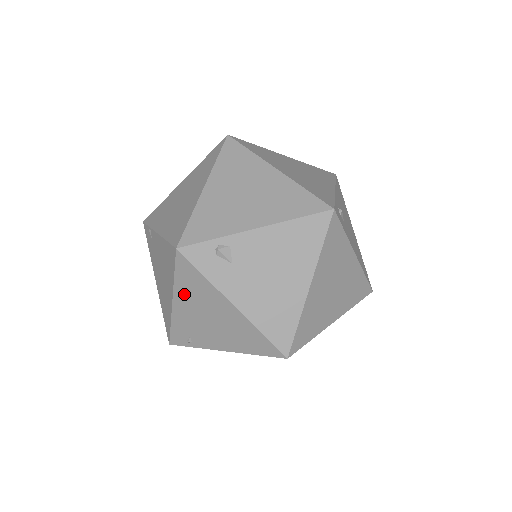
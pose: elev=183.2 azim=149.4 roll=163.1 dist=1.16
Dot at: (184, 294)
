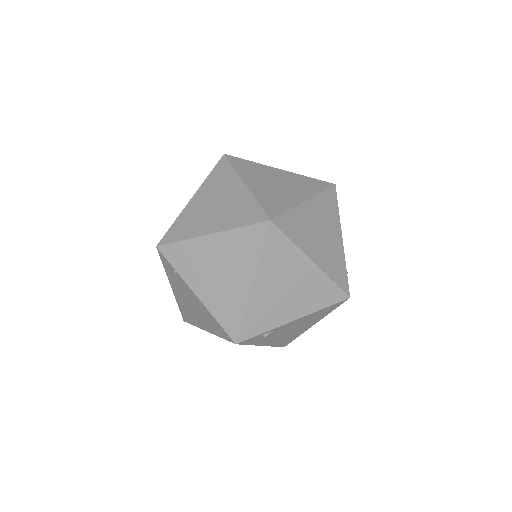
Dot at: occluded
